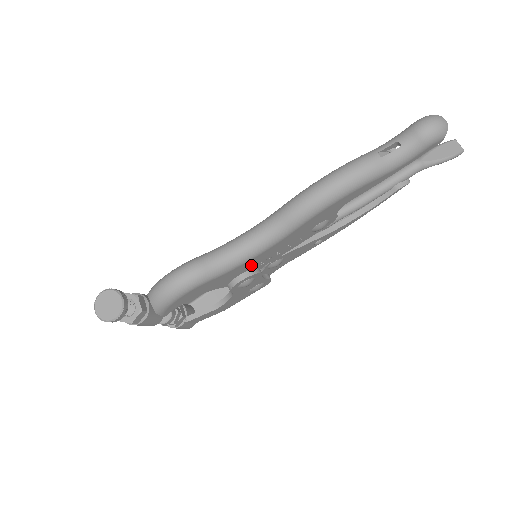
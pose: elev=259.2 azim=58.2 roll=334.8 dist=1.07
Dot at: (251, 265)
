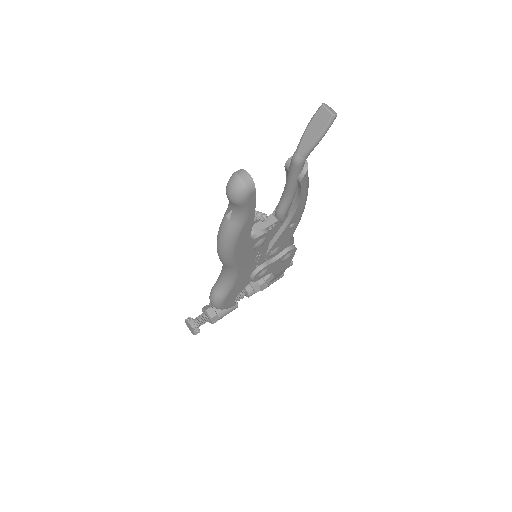
Dot at: (247, 274)
